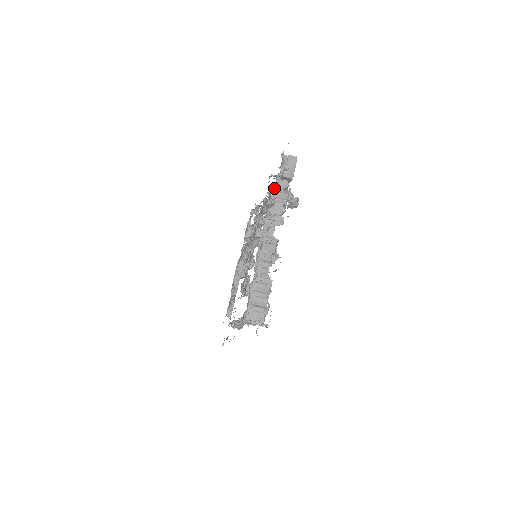
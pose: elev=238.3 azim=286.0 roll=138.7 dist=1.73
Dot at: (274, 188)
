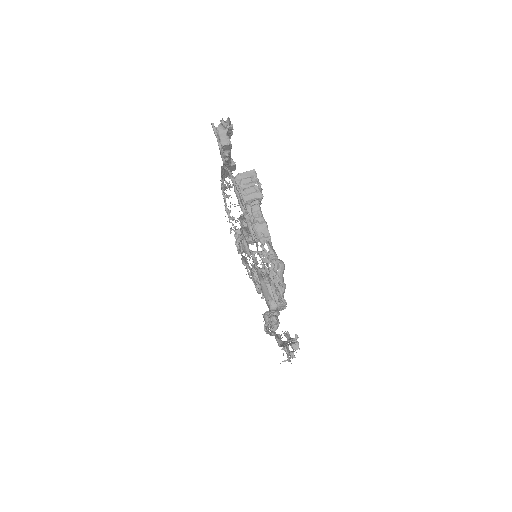
Dot at: occluded
